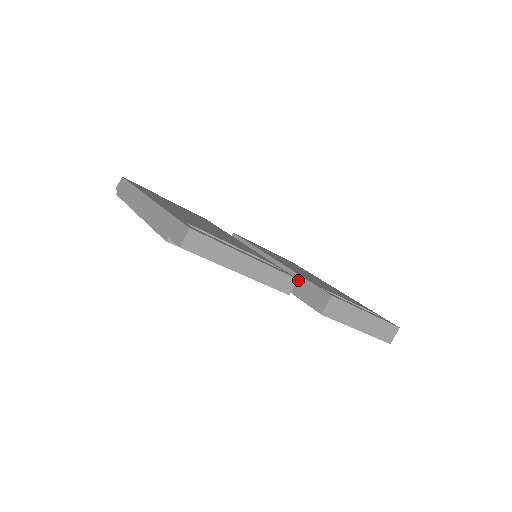
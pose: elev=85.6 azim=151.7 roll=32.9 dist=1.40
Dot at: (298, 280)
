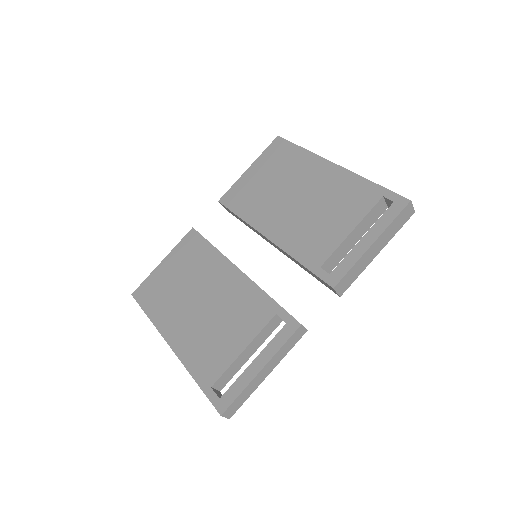
Dot at: occluded
